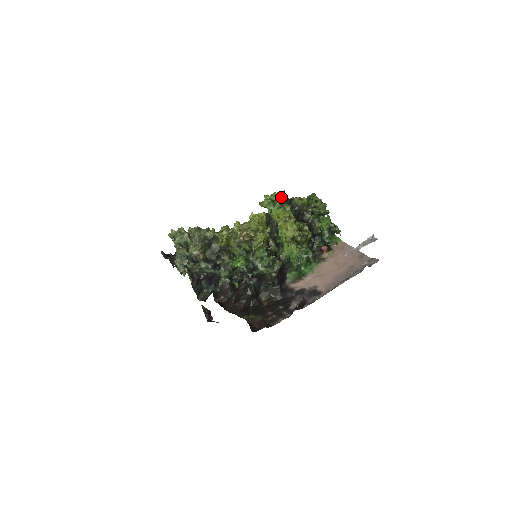
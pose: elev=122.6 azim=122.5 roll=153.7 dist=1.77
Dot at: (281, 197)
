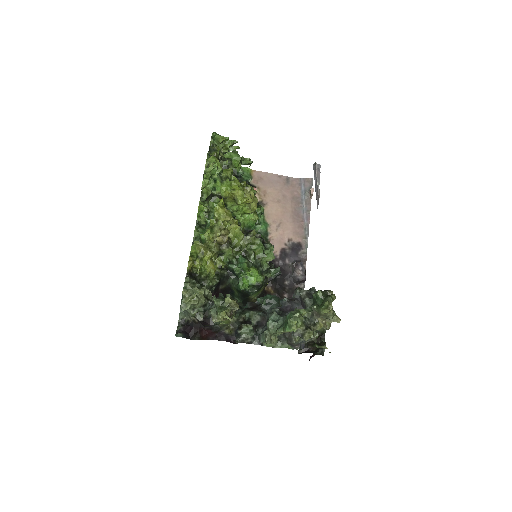
Dot at: (218, 166)
